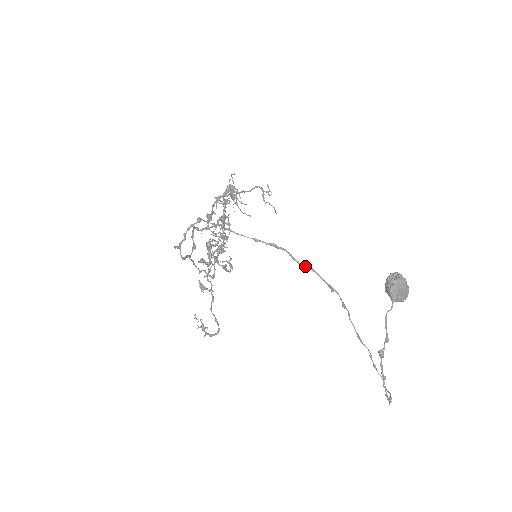
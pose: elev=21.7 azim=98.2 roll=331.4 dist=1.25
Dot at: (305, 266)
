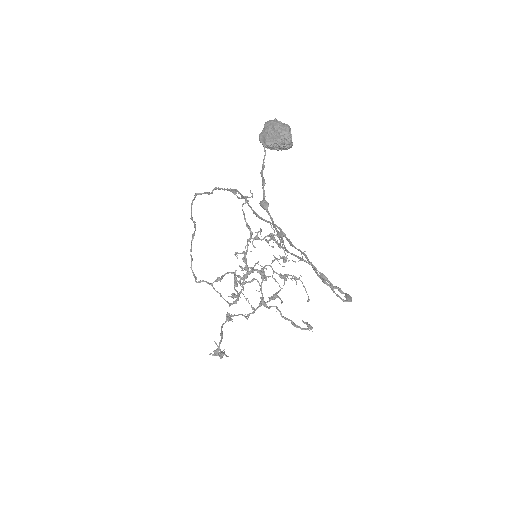
Dot at: (213, 190)
